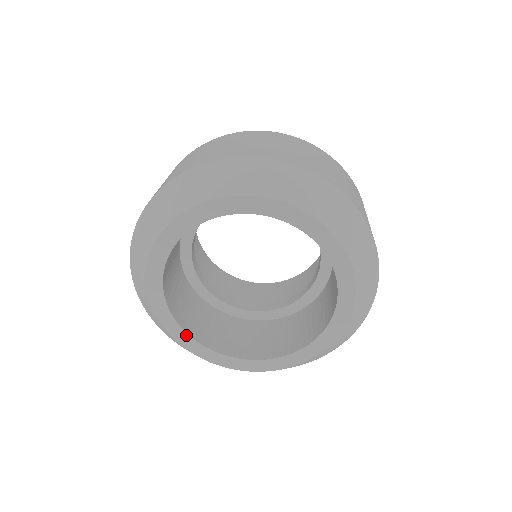
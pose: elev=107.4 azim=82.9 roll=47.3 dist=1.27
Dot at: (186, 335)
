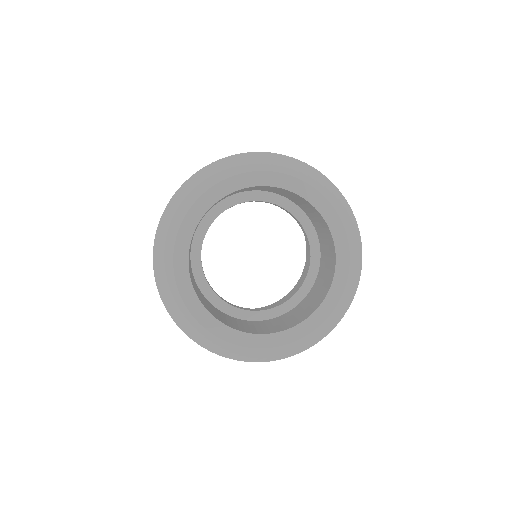
Dot at: (271, 335)
